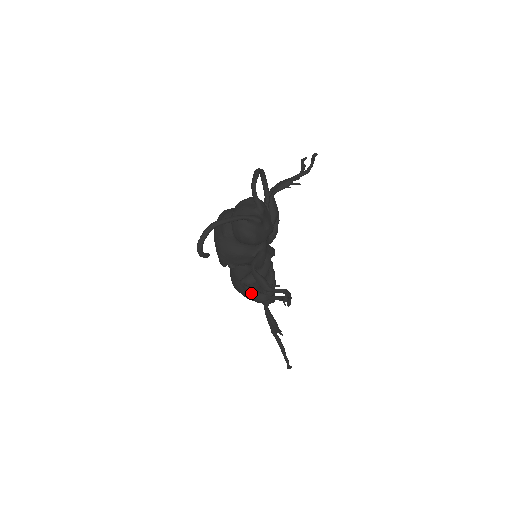
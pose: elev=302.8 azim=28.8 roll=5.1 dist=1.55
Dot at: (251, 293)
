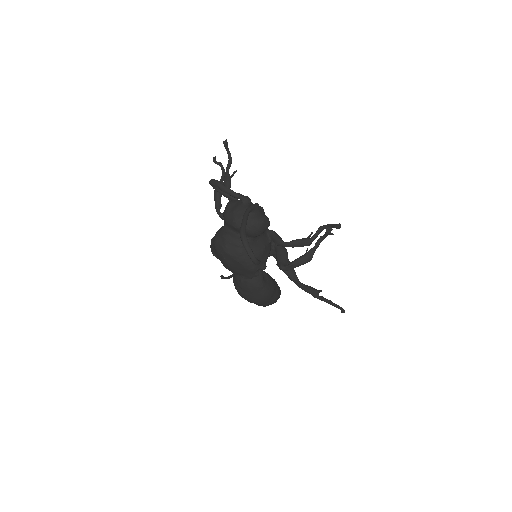
Dot at: (300, 262)
